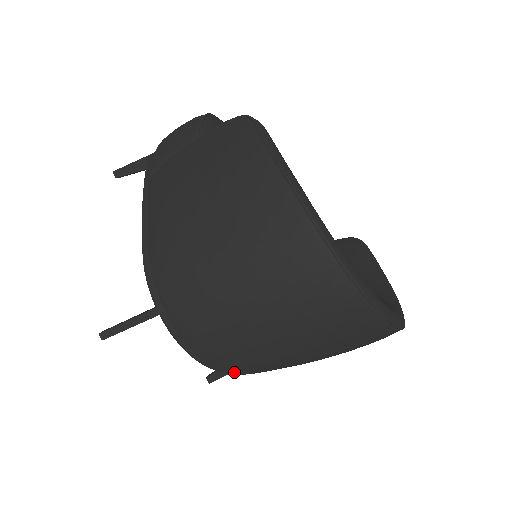
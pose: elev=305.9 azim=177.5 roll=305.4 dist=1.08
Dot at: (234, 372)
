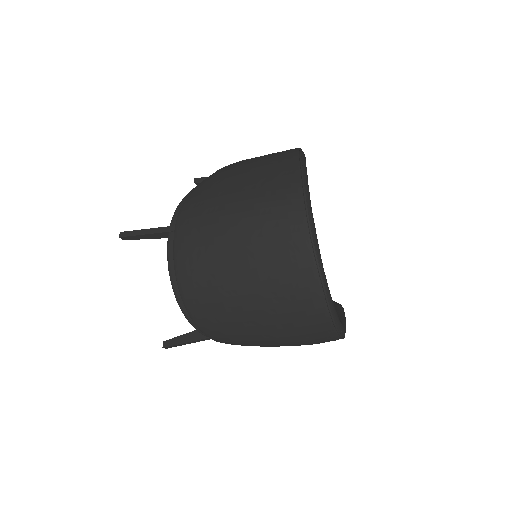
Dot at: (191, 307)
